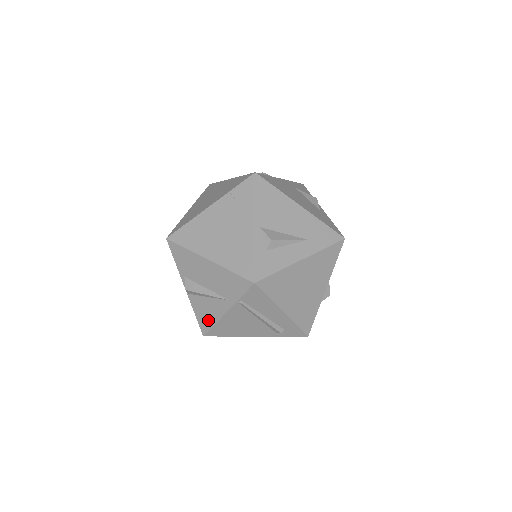
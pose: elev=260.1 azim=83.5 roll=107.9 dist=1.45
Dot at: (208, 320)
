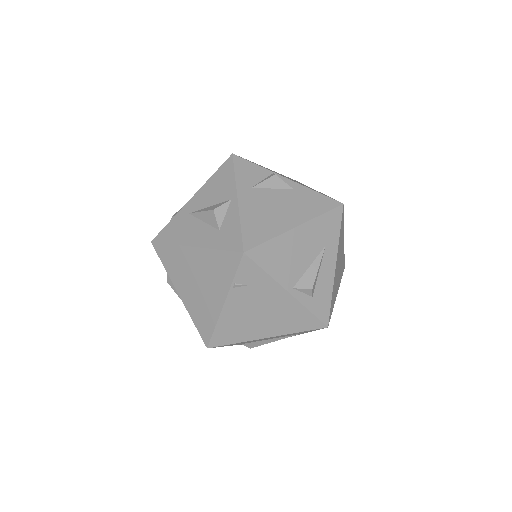
Dot at: occluded
